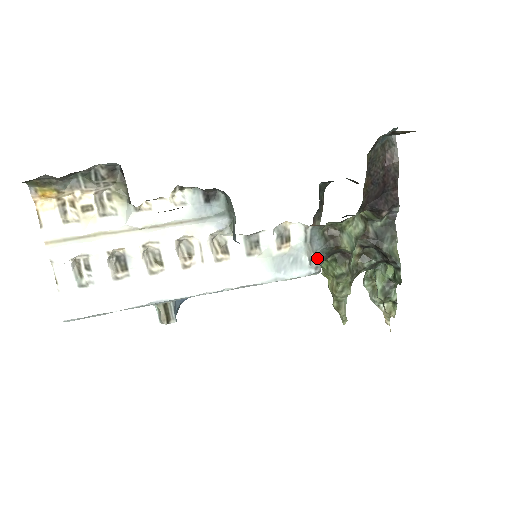
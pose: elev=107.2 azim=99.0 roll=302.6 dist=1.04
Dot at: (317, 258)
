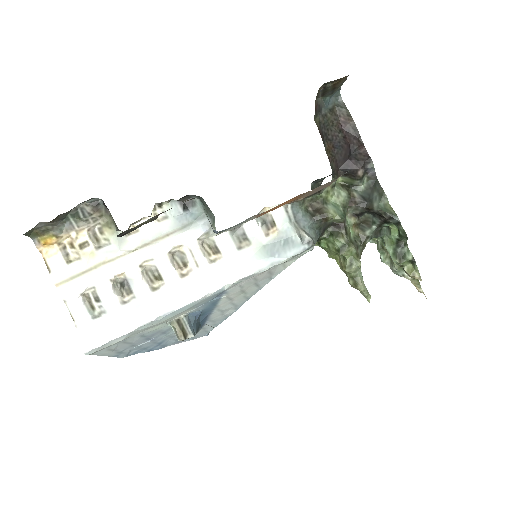
Dot at: (307, 233)
